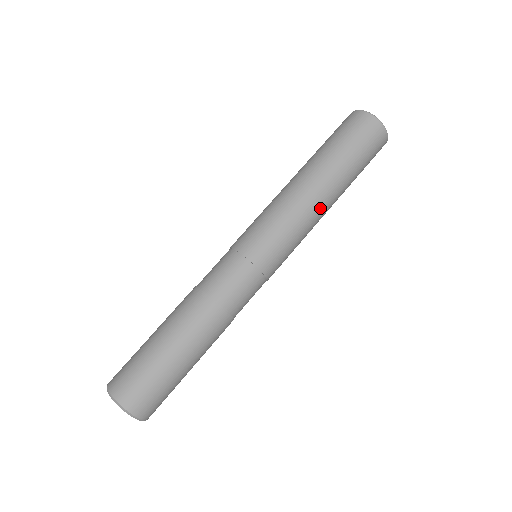
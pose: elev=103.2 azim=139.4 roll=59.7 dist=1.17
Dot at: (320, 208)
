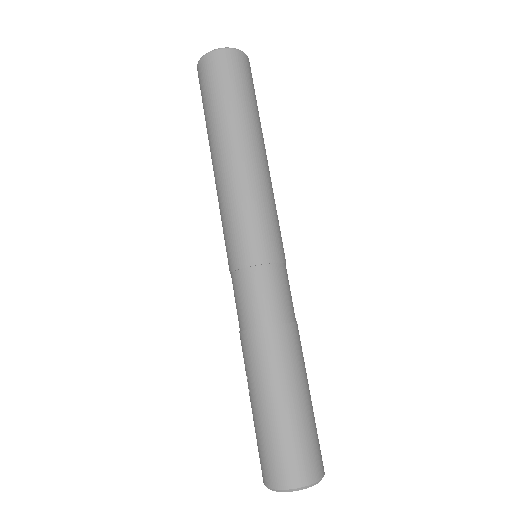
Dot at: occluded
